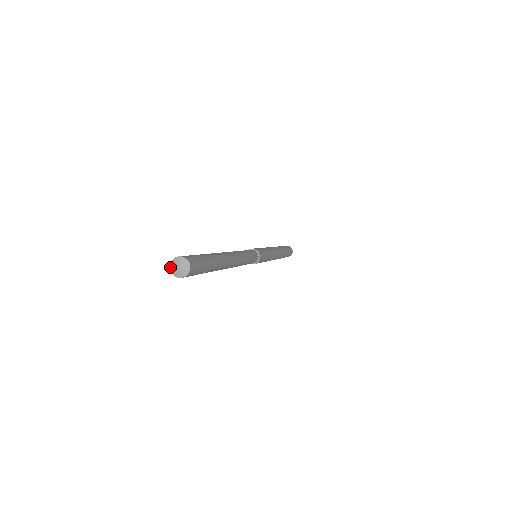
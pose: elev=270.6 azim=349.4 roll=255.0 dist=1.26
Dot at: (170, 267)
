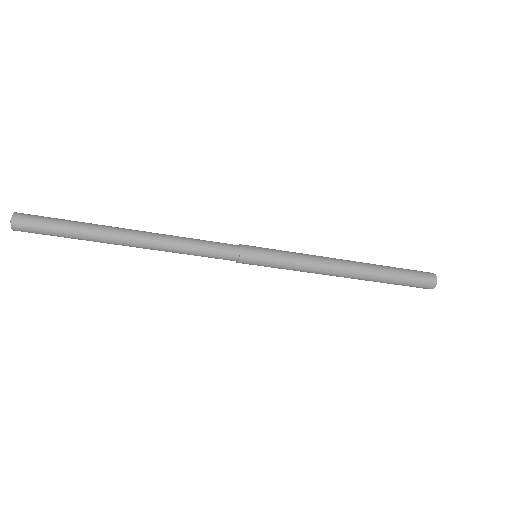
Dot at: occluded
